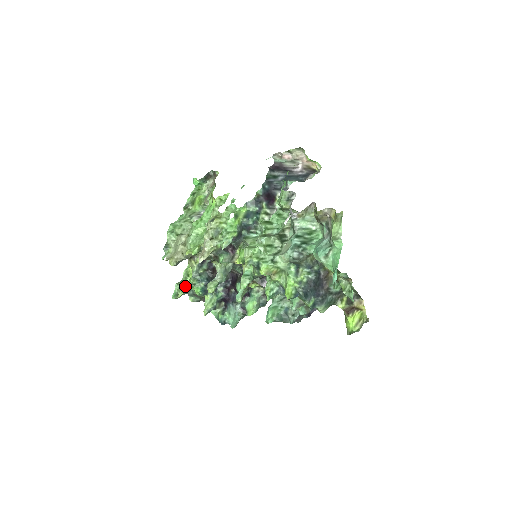
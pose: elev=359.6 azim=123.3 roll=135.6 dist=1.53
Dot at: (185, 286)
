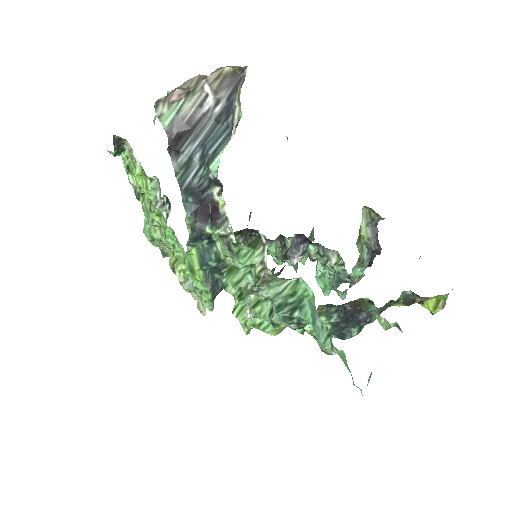
Dot at: occluded
